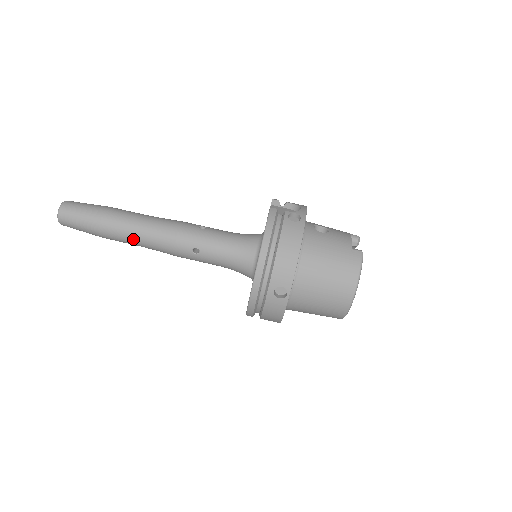
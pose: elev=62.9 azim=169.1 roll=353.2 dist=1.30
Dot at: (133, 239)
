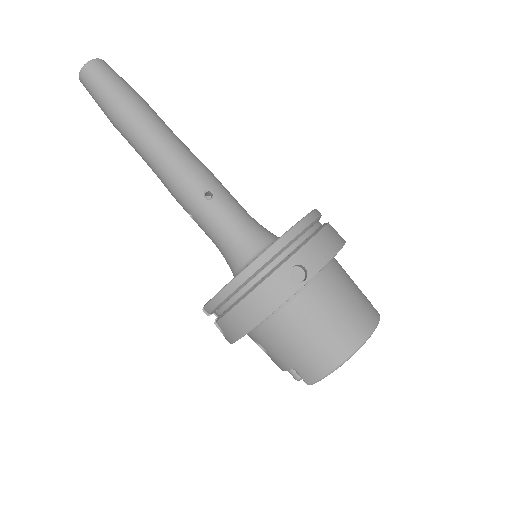
Dot at: (150, 137)
